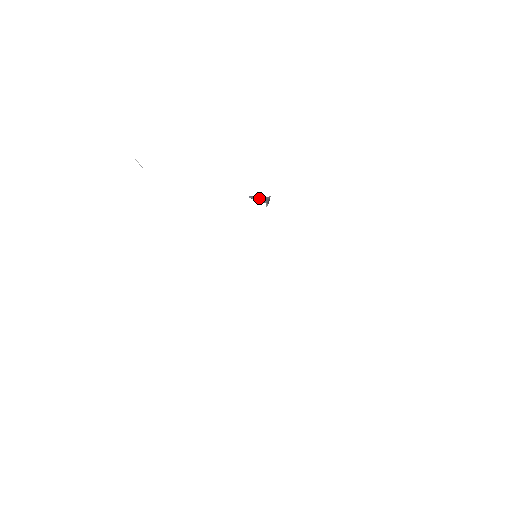
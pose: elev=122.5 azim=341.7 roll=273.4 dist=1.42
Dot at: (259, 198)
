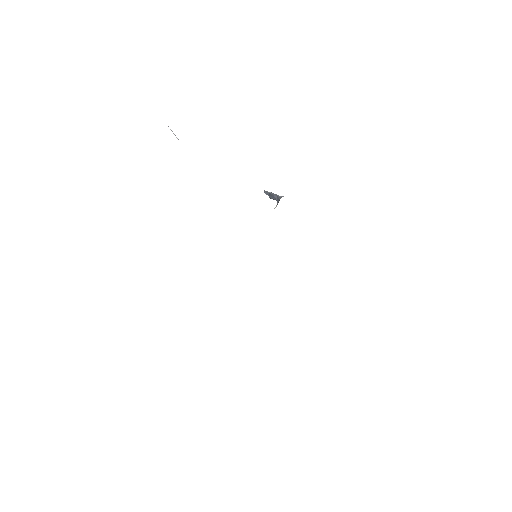
Dot at: (272, 195)
